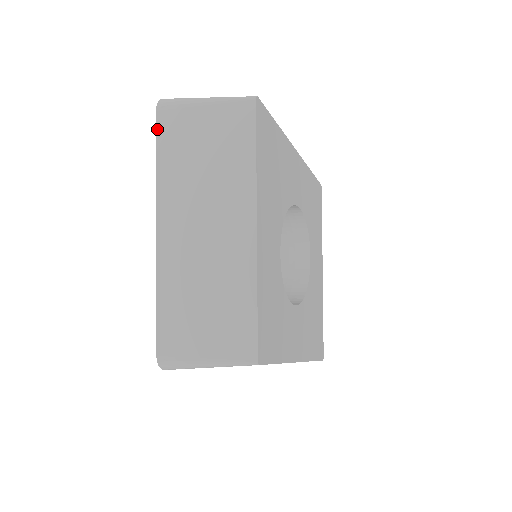
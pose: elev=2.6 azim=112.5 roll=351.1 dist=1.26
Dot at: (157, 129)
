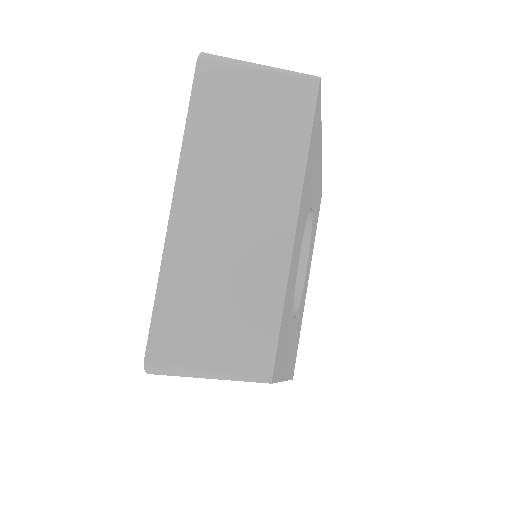
Dot at: (194, 85)
